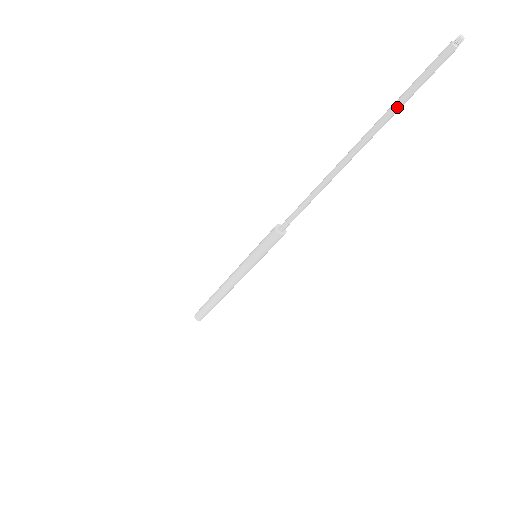
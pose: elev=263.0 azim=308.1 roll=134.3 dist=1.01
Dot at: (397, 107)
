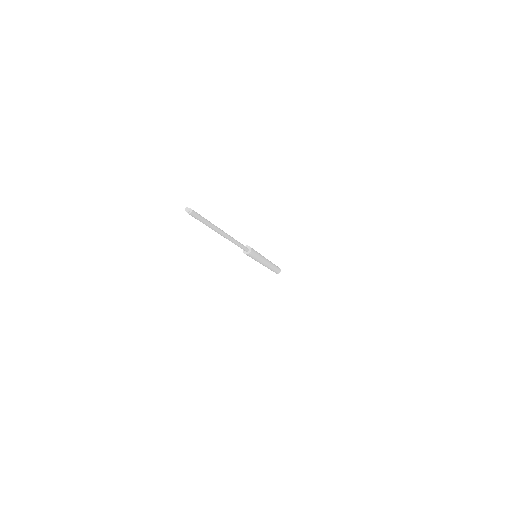
Dot at: (205, 223)
